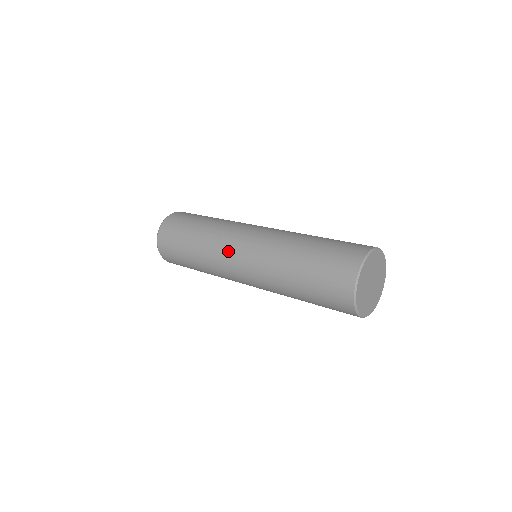
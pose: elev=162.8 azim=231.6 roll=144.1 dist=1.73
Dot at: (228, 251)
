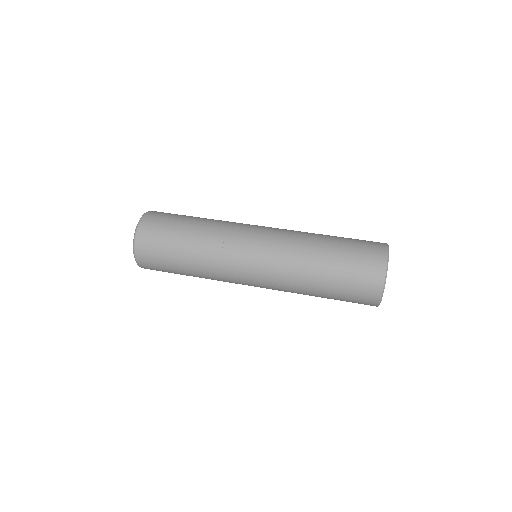
Dot at: occluded
